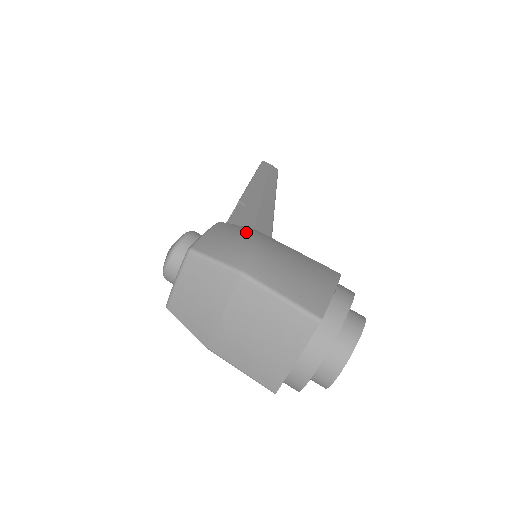
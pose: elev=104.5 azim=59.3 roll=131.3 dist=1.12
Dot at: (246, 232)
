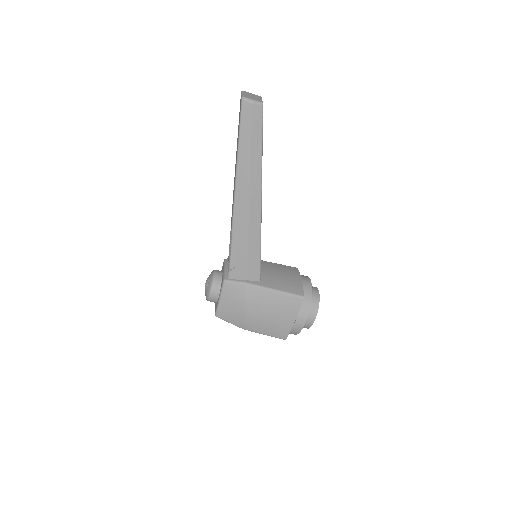
Dot at: (241, 297)
